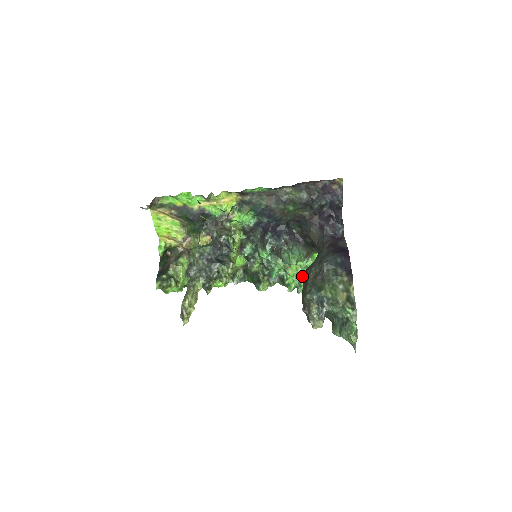
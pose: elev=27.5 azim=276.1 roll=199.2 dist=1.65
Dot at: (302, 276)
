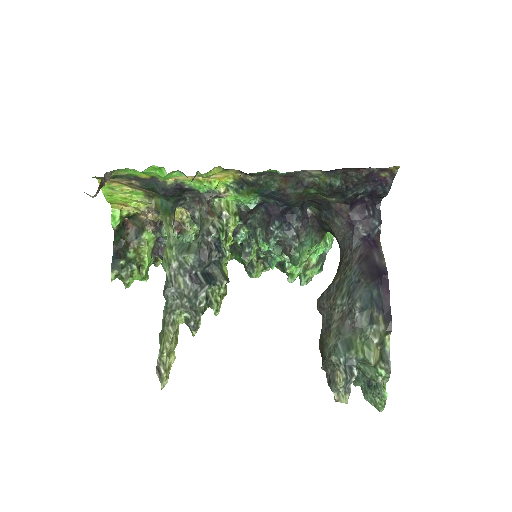
Dot at: (321, 305)
